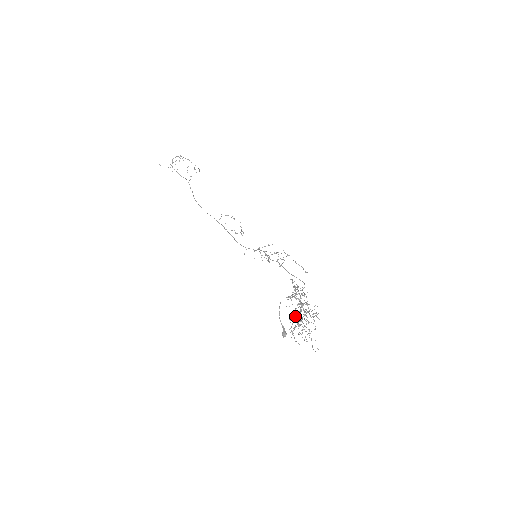
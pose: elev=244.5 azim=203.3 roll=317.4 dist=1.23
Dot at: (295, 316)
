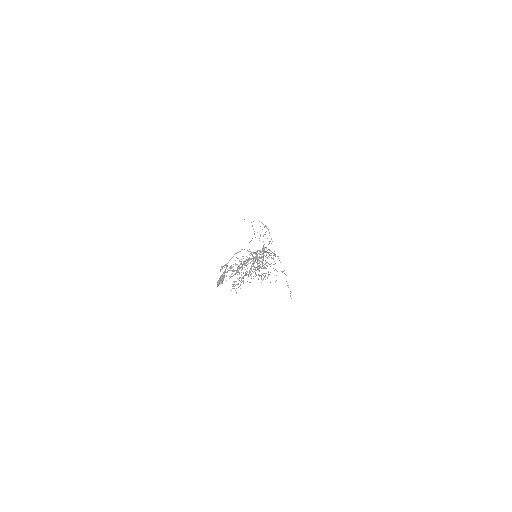
Dot at: (241, 259)
